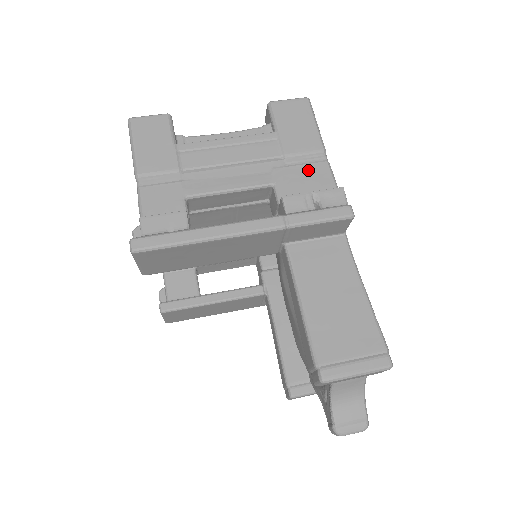
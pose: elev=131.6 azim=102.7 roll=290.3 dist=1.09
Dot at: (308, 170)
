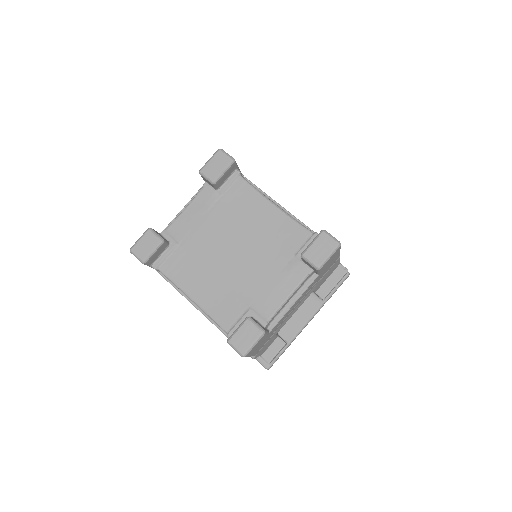
Dot at: (330, 270)
